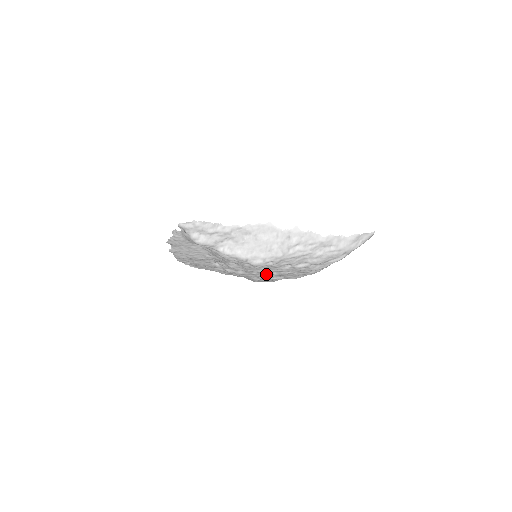
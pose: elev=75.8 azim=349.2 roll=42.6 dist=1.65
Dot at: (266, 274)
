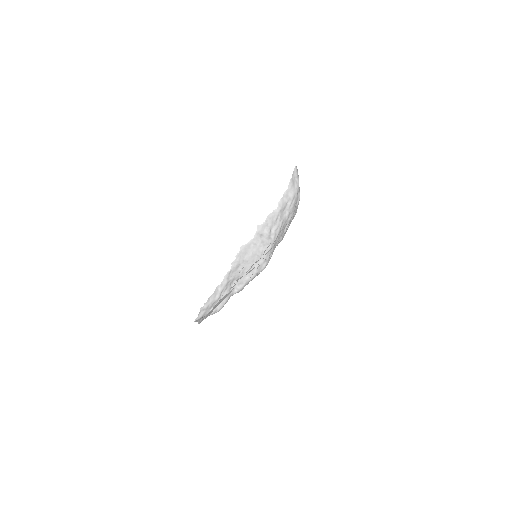
Dot at: occluded
